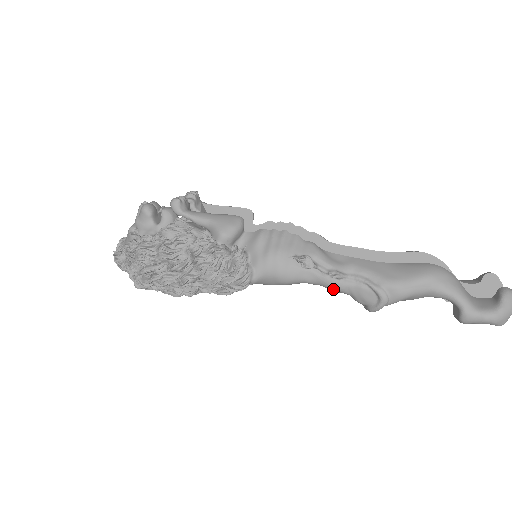
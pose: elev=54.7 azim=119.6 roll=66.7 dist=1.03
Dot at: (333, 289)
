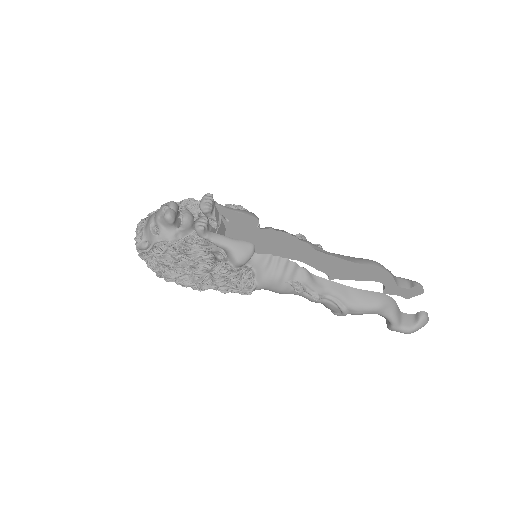
Dot at: (312, 301)
